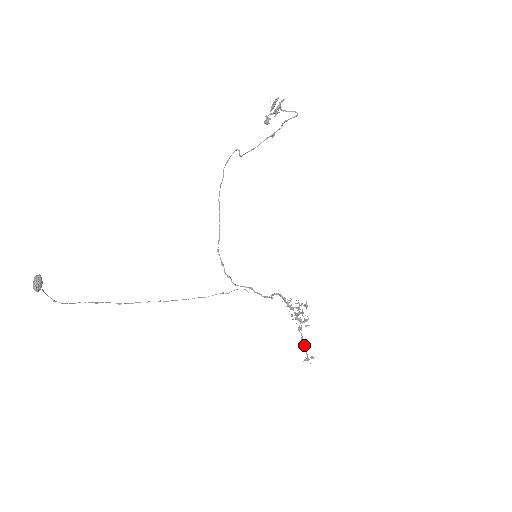
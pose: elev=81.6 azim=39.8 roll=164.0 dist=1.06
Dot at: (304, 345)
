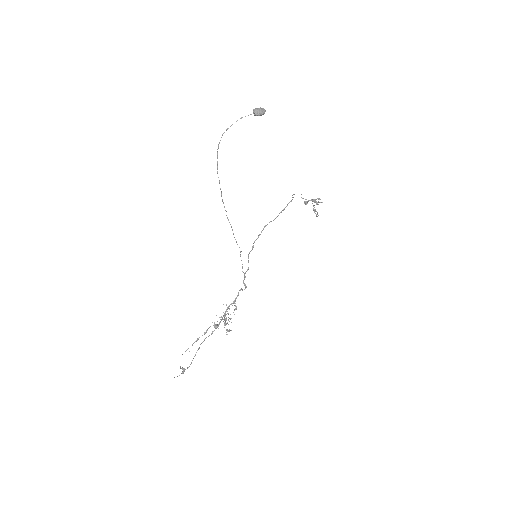
Dot at: occluded
